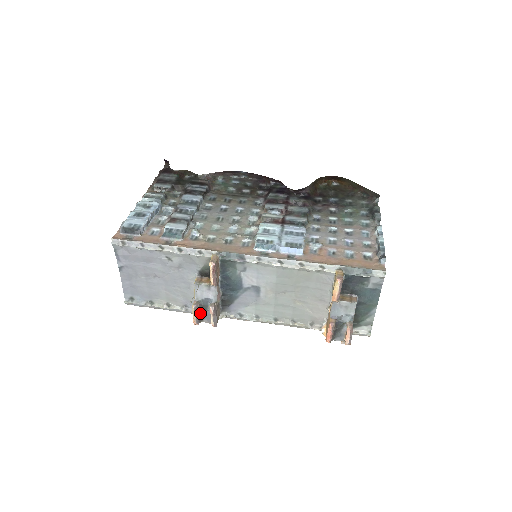
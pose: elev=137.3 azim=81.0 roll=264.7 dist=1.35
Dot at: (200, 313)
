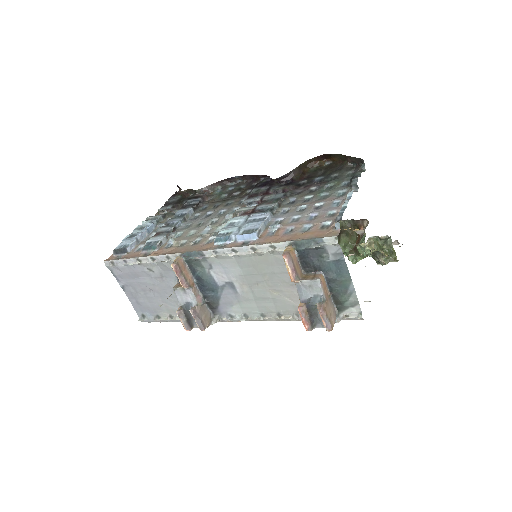
Dot at: (187, 318)
